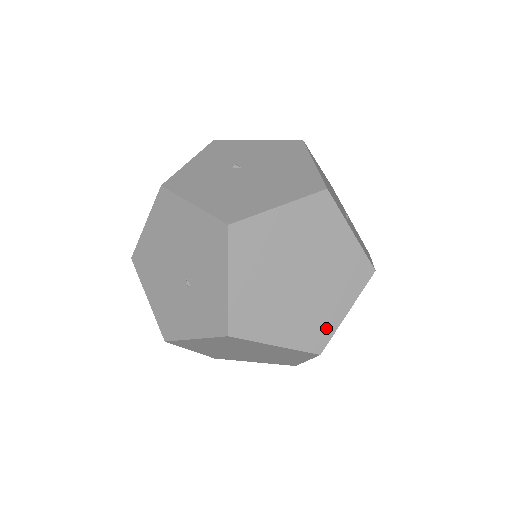
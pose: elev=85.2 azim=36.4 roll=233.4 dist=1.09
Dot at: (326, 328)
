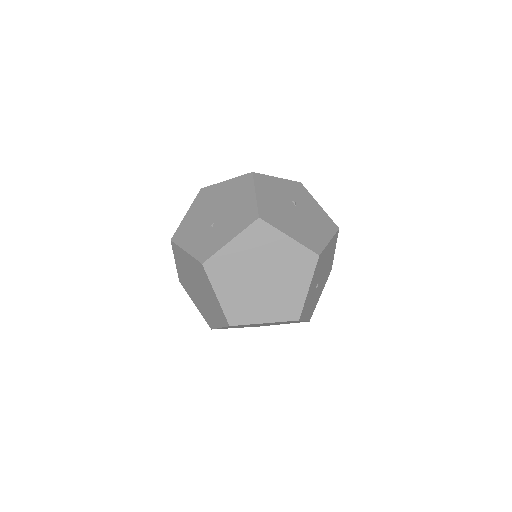
Dot at: (247, 317)
